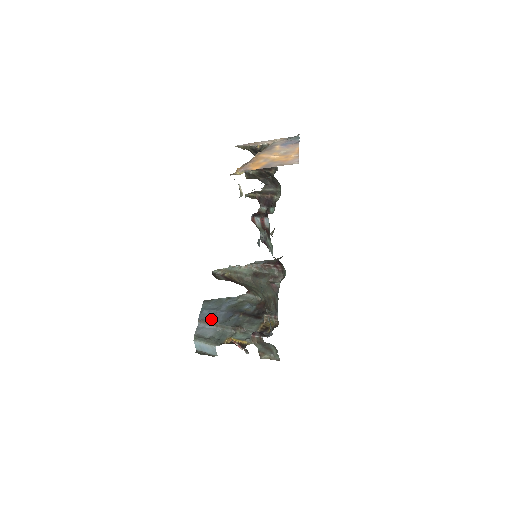
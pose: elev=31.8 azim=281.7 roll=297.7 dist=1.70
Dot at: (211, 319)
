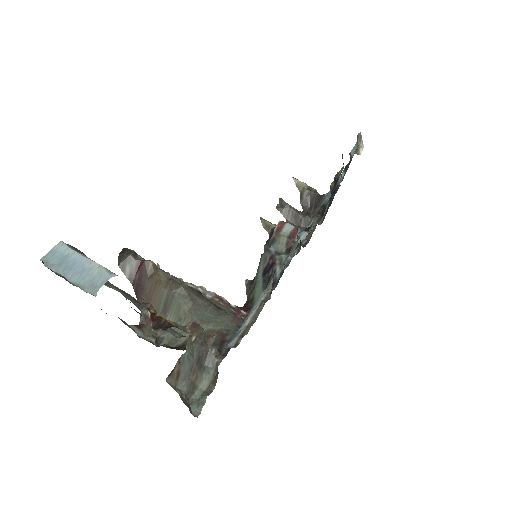
Dot at: occluded
